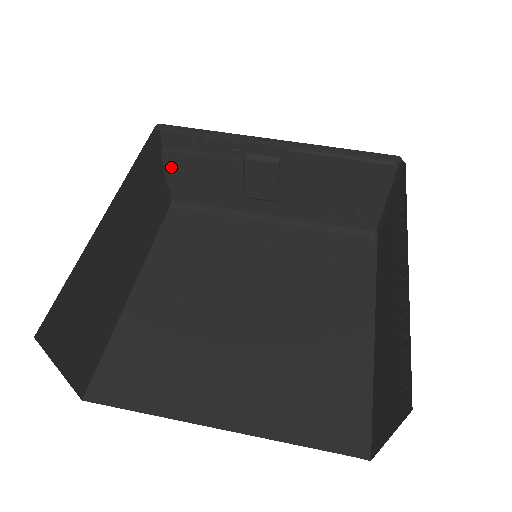
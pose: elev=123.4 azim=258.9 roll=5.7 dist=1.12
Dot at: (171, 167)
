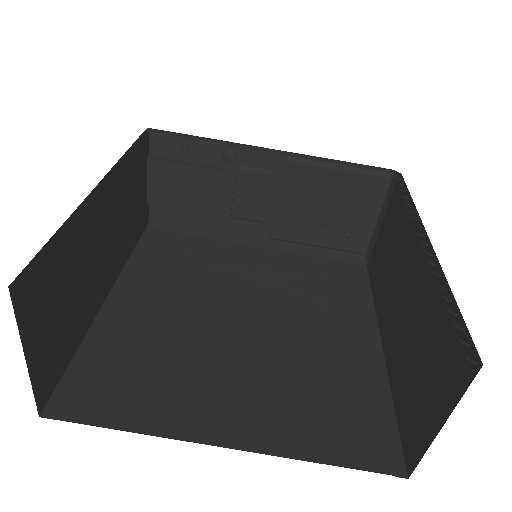
Dot at: (155, 179)
